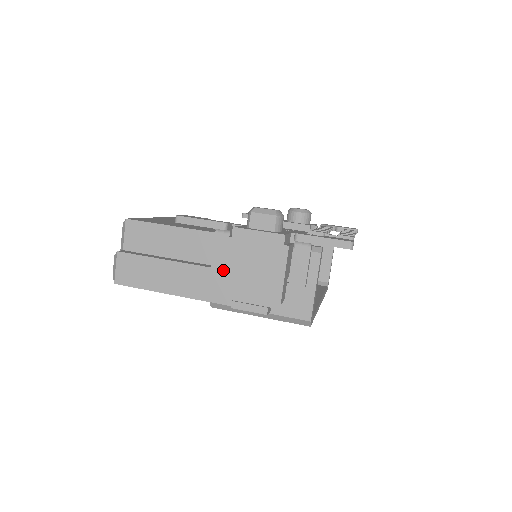
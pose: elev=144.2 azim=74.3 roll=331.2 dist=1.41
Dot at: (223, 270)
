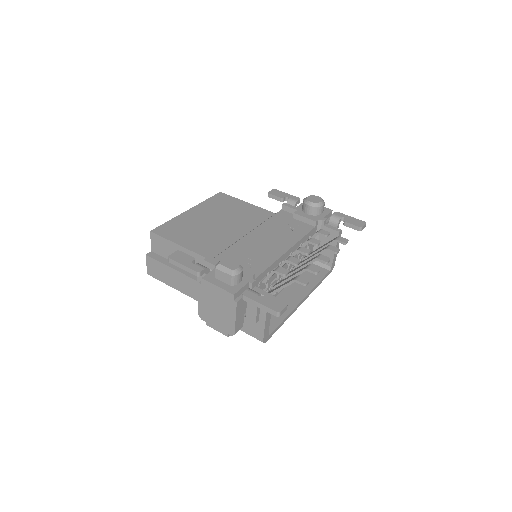
Dot at: (198, 302)
